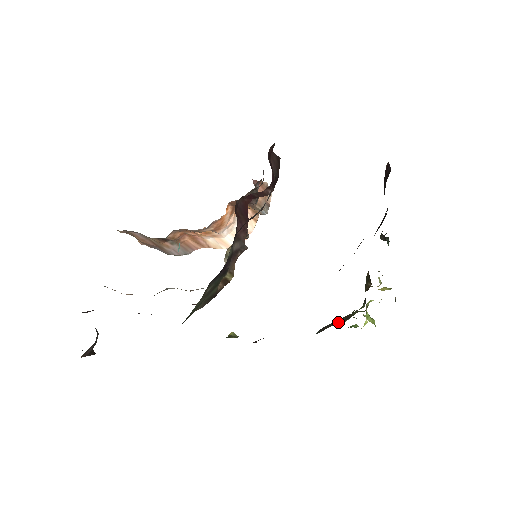
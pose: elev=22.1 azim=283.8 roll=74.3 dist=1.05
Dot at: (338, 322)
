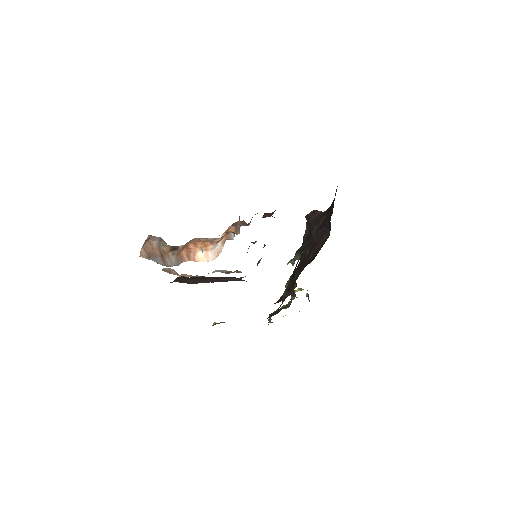
Dot at: (284, 308)
